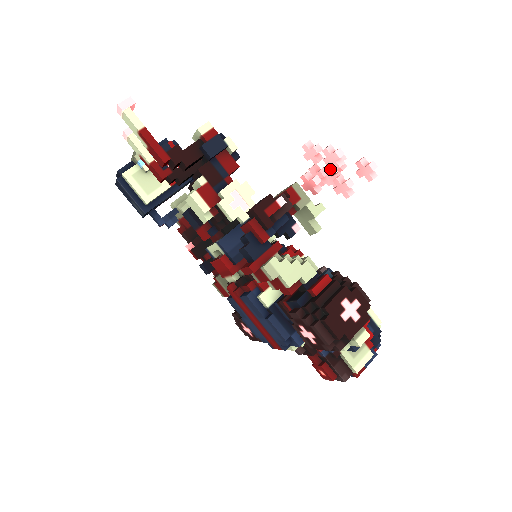
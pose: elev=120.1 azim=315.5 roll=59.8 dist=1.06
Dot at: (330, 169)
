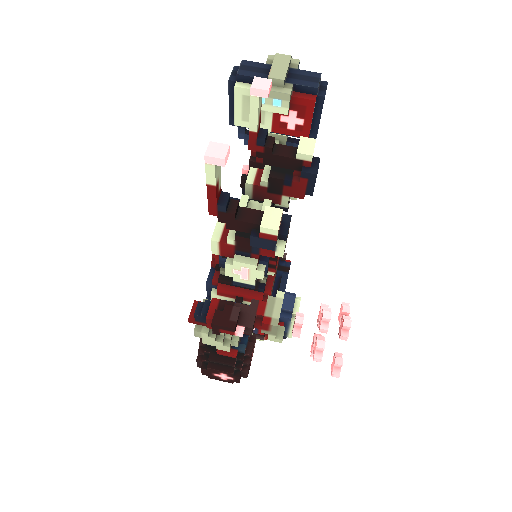
Dot at: (347, 312)
